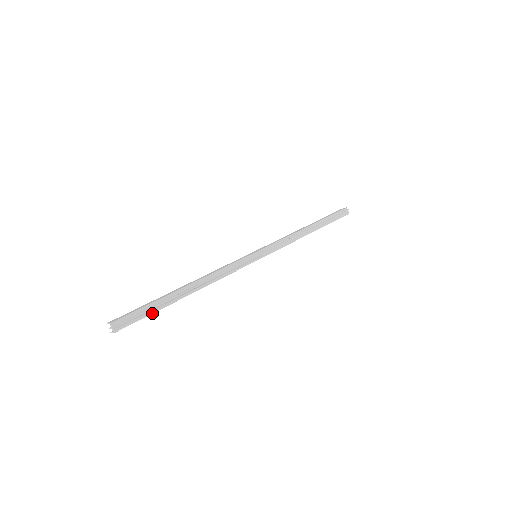
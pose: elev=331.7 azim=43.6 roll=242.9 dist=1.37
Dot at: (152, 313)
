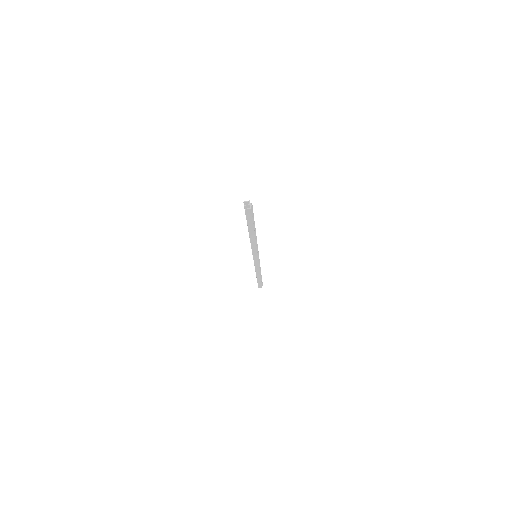
Dot at: occluded
